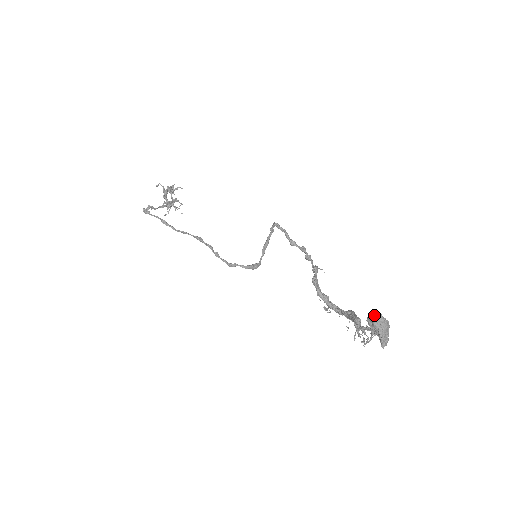
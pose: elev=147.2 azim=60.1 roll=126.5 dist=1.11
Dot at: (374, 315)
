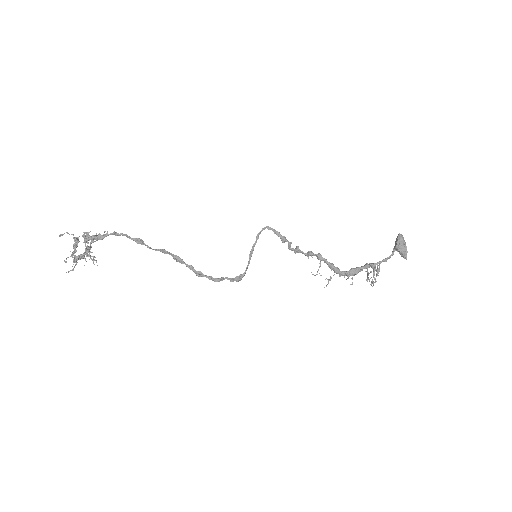
Dot at: (400, 234)
